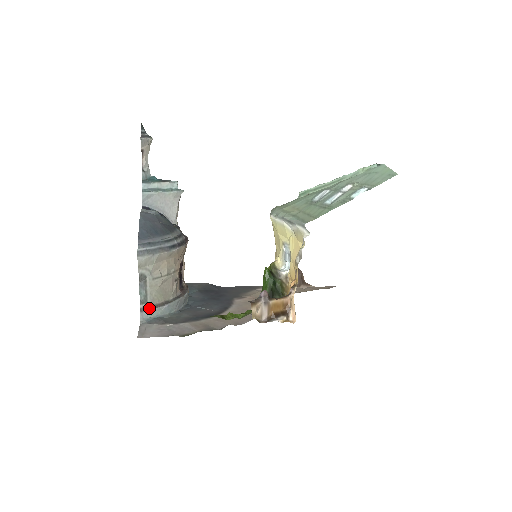
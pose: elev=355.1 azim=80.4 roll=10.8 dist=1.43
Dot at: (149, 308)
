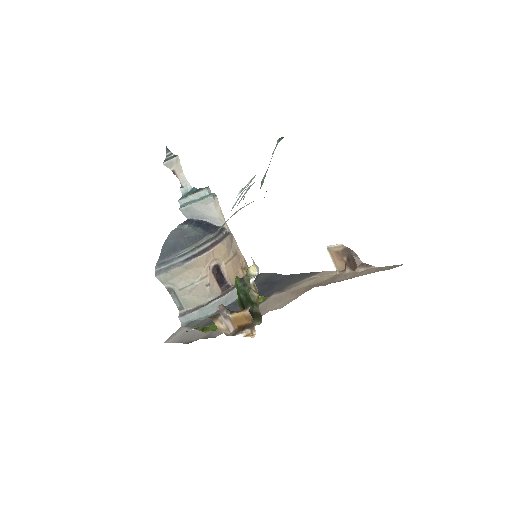
Dot at: (185, 313)
